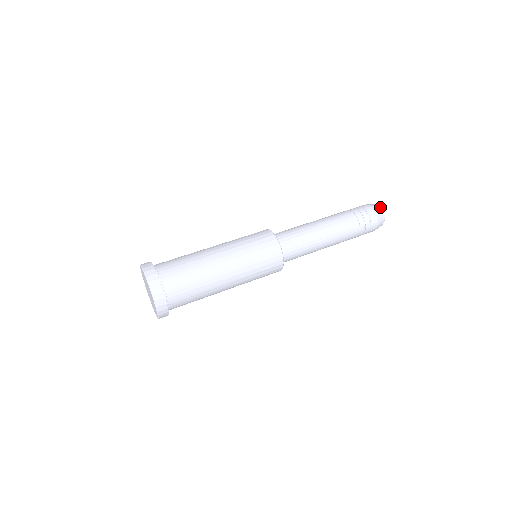
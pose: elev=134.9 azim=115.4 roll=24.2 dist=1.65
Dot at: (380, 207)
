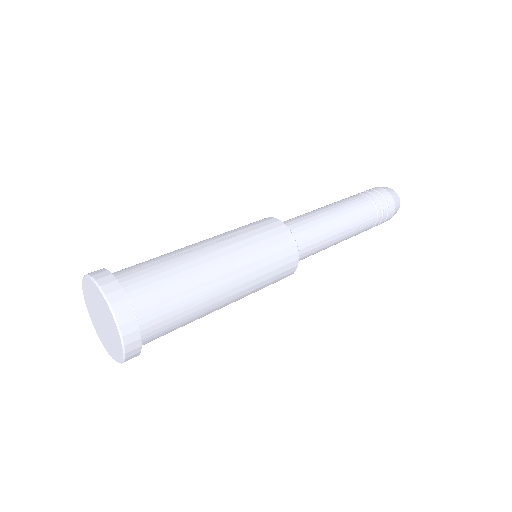
Dot at: occluded
